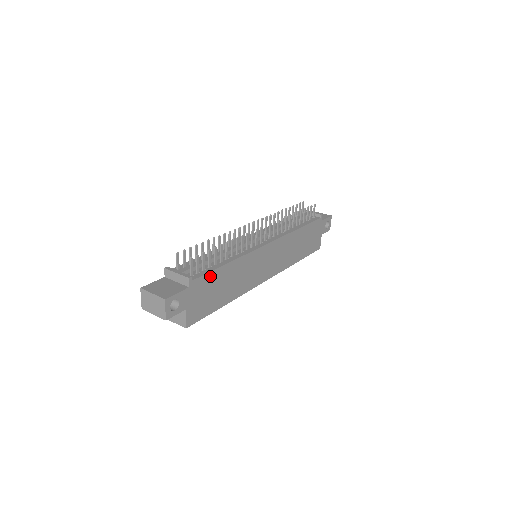
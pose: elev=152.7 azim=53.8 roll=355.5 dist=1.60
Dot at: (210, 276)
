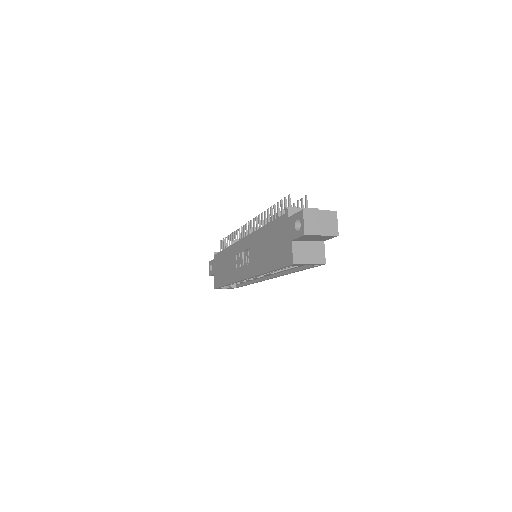
Dot at: occluded
